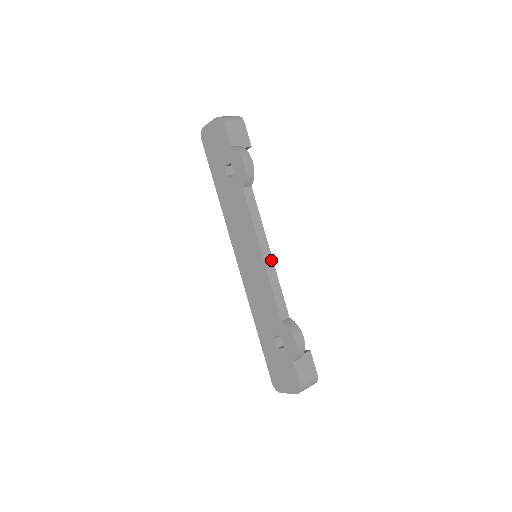
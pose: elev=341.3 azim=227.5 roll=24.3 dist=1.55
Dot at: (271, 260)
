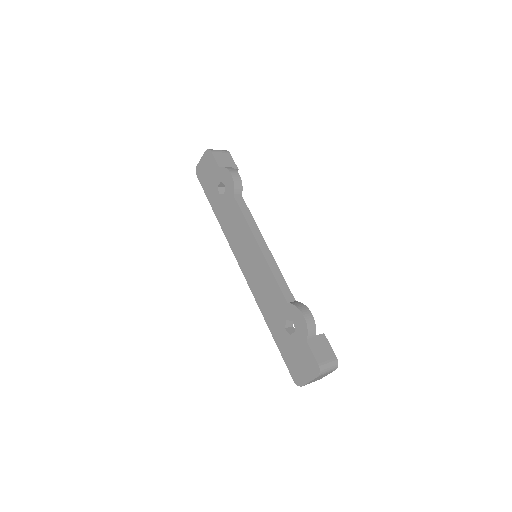
Dot at: (269, 252)
